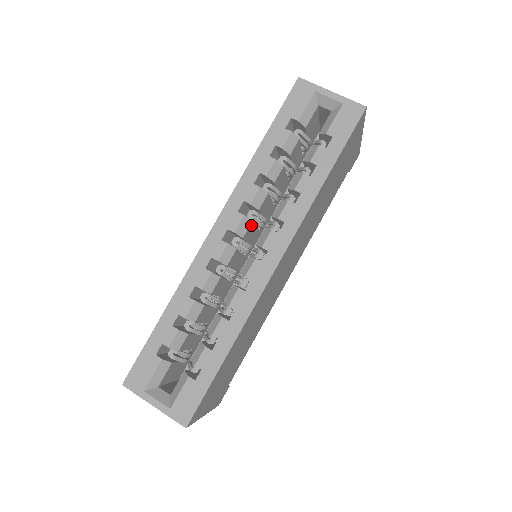
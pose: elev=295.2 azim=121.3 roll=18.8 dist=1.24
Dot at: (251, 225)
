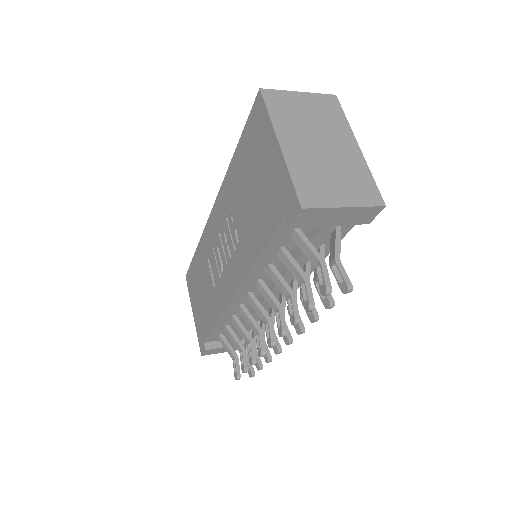
Dot at: occluded
